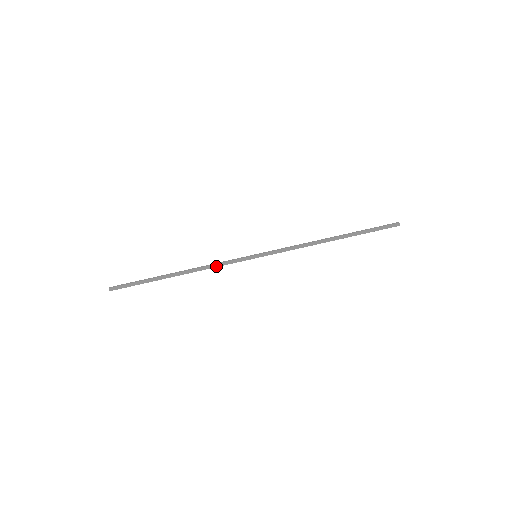
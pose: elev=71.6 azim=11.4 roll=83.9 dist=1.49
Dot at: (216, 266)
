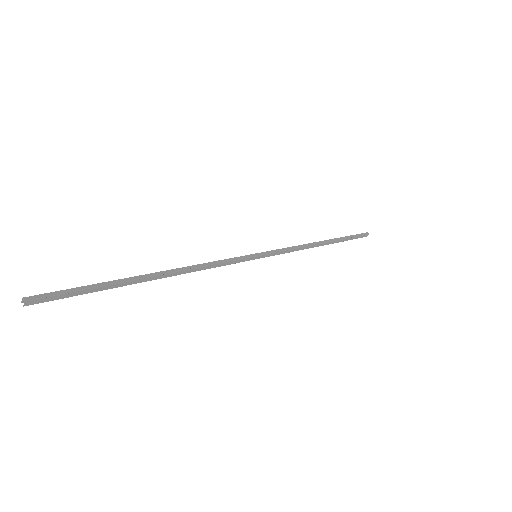
Dot at: (211, 267)
